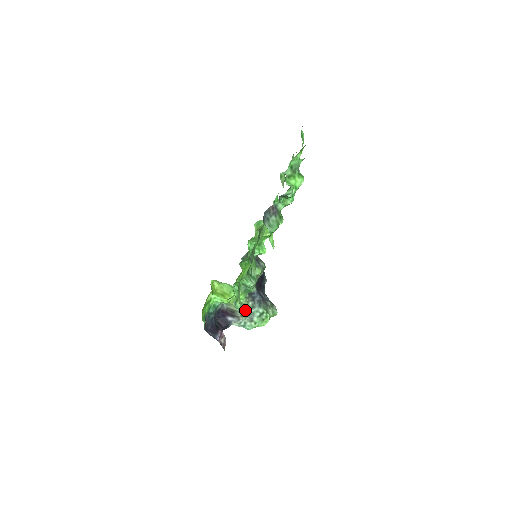
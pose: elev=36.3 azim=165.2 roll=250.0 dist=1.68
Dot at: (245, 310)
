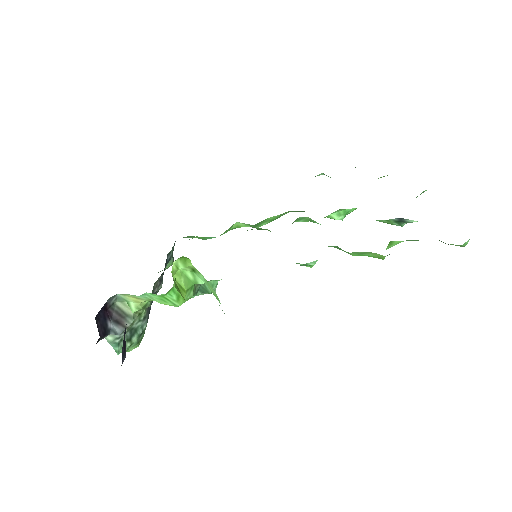
Dot at: (136, 319)
